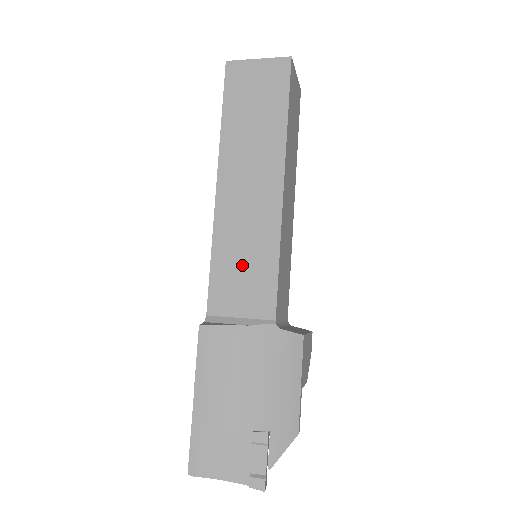
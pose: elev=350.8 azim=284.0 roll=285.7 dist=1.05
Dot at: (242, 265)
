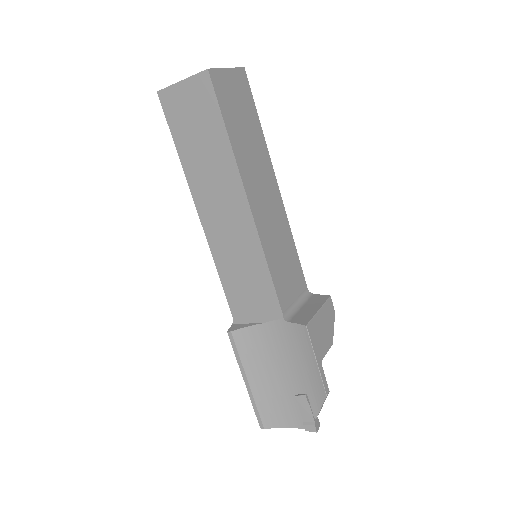
Dot at: (242, 276)
